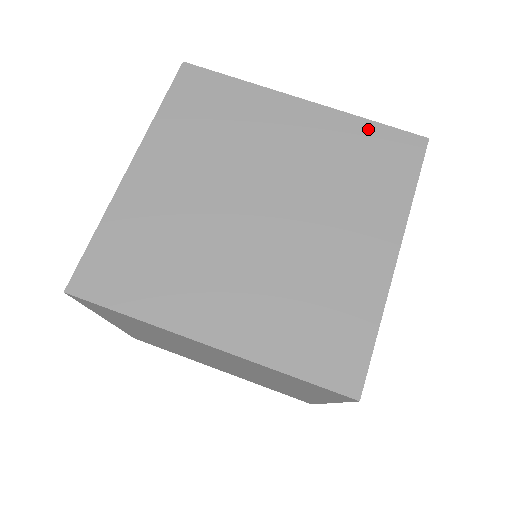
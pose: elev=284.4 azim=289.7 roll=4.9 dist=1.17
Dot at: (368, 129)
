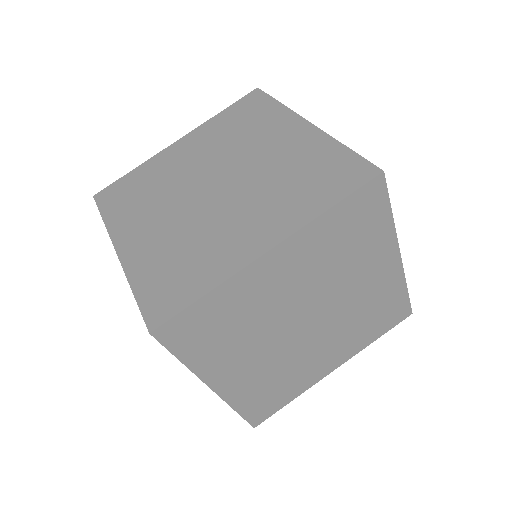
Dot at: (337, 152)
